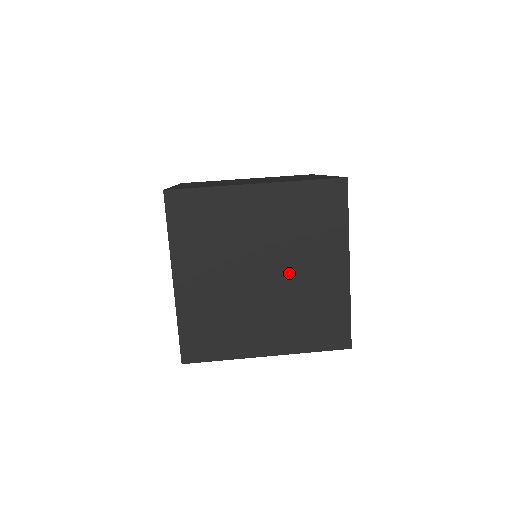
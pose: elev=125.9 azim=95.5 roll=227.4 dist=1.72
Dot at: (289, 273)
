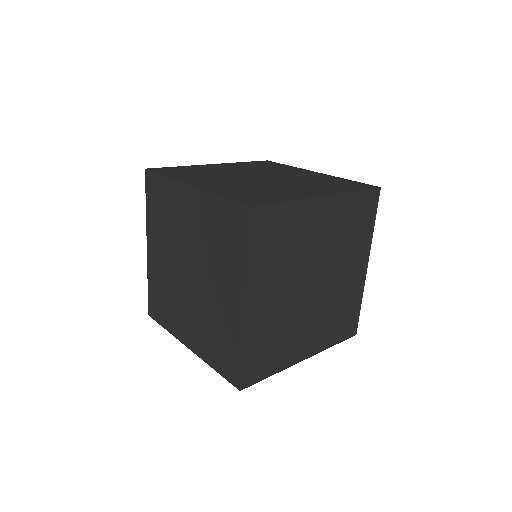
Dot at: (281, 176)
